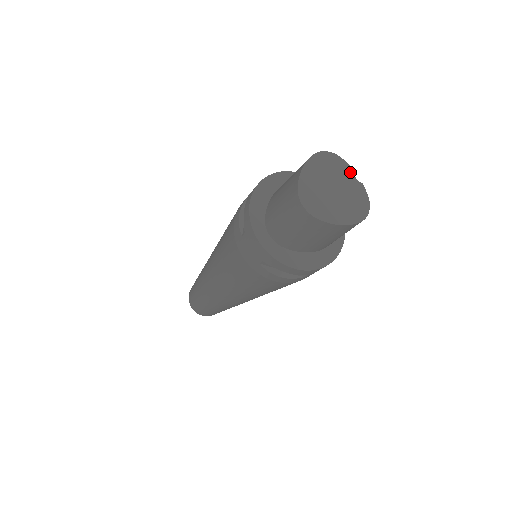
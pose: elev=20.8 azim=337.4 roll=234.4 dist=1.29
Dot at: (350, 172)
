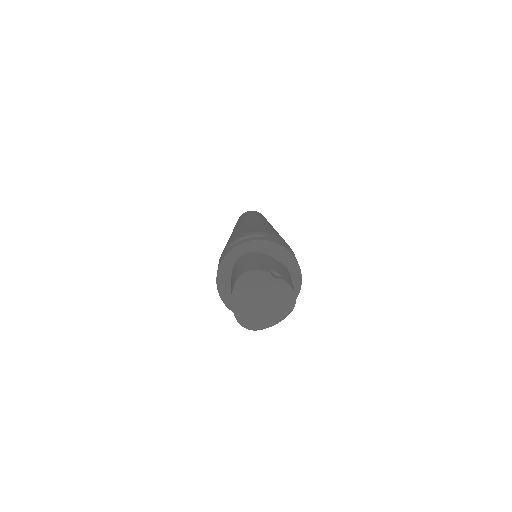
Dot at: (269, 277)
